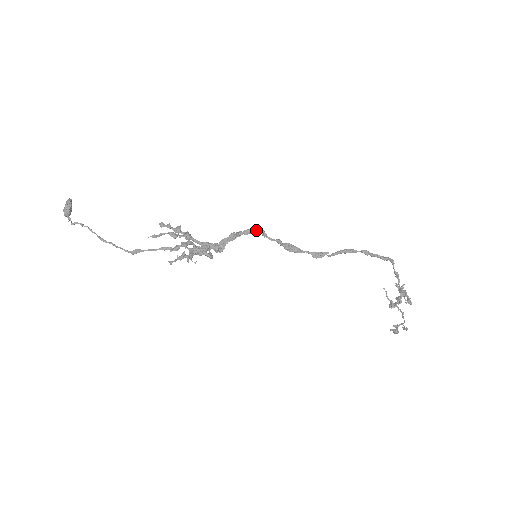
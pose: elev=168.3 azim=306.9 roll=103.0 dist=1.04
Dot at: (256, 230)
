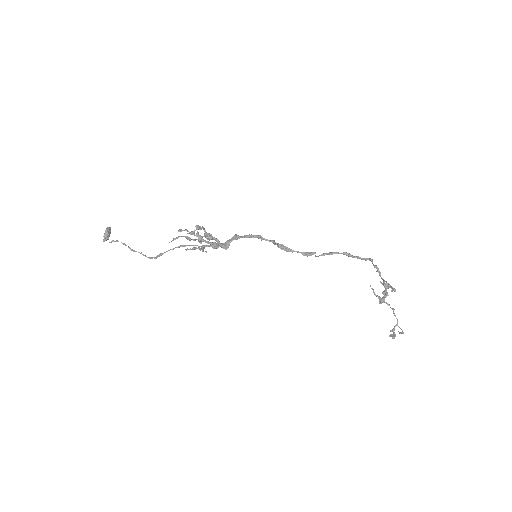
Dot at: (254, 235)
